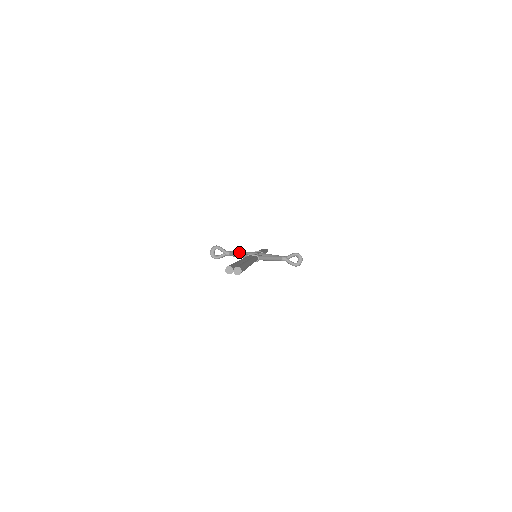
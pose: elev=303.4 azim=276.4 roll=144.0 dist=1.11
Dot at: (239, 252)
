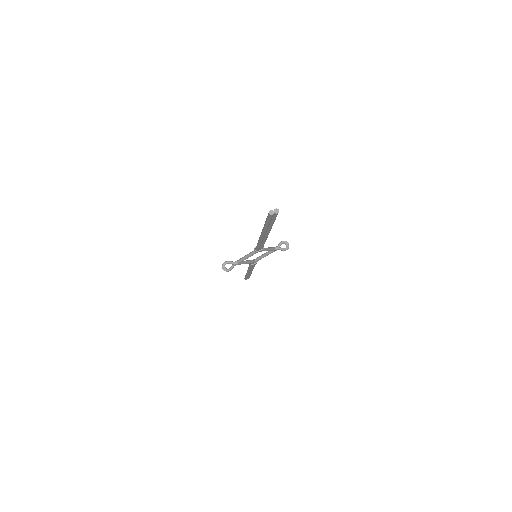
Dot at: occluded
